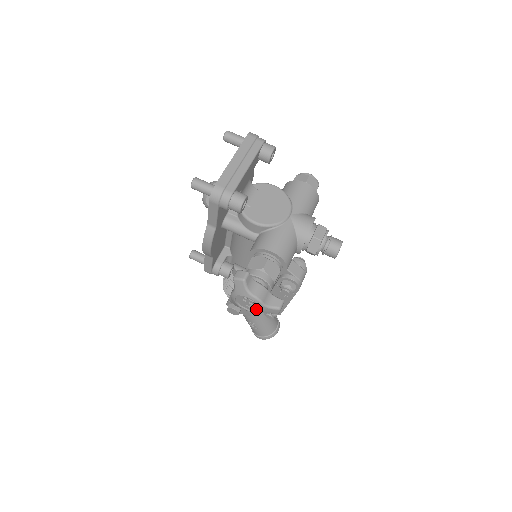
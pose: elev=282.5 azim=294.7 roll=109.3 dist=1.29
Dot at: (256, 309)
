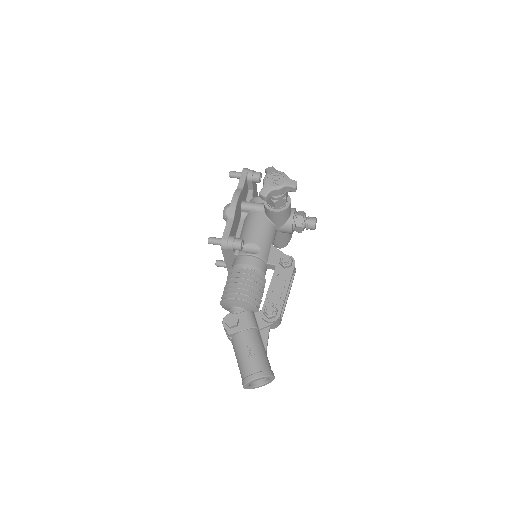
Dot at: (281, 183)
